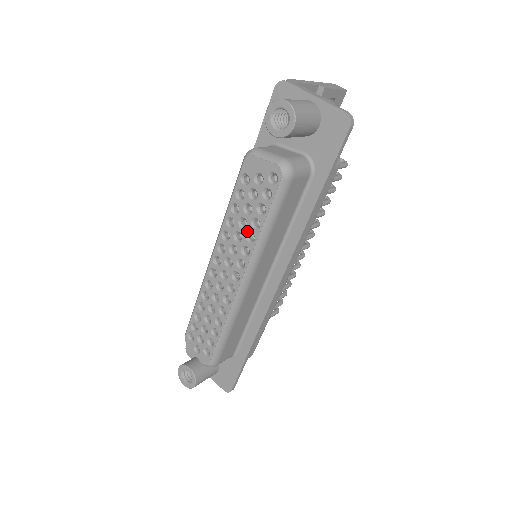
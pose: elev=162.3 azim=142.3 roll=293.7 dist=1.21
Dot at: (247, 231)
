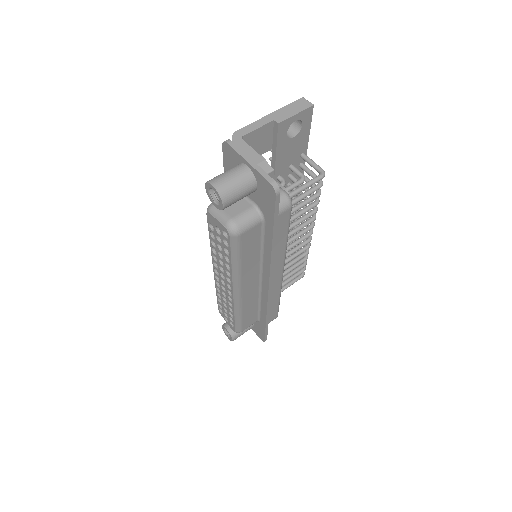
Dot at: (224, 262)
